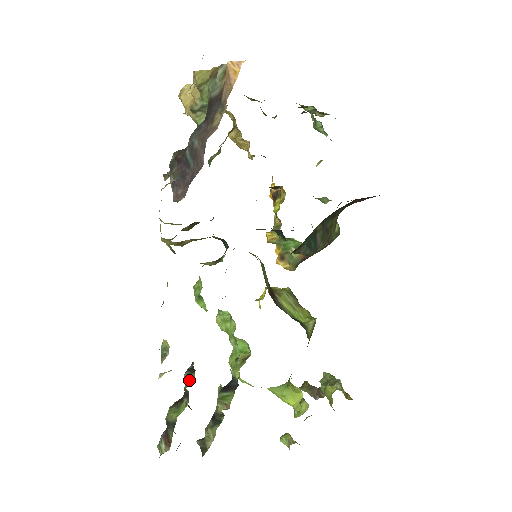
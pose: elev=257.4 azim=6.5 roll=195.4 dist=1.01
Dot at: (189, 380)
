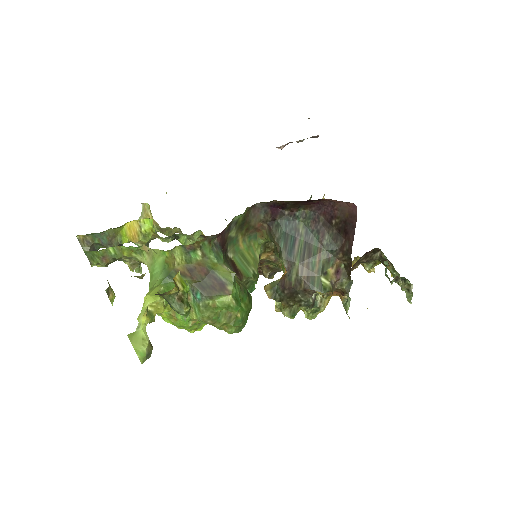
Dot at: occluded
